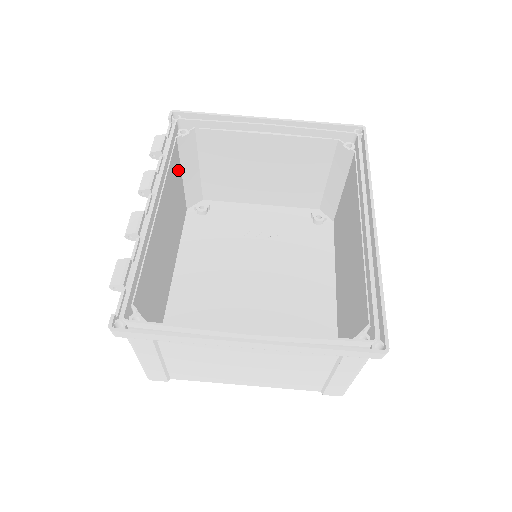
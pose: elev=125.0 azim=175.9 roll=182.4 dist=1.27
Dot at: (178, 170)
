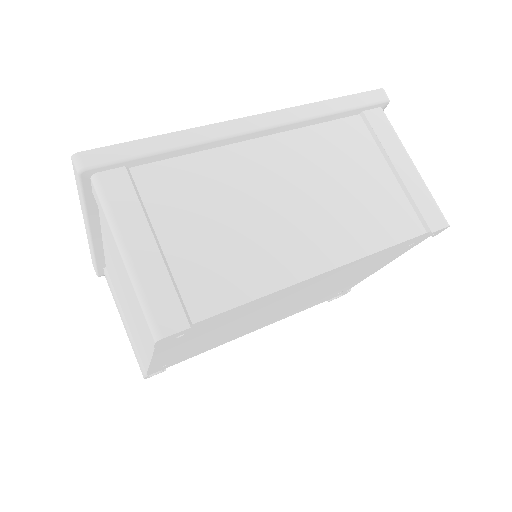
Dot at: occluded
